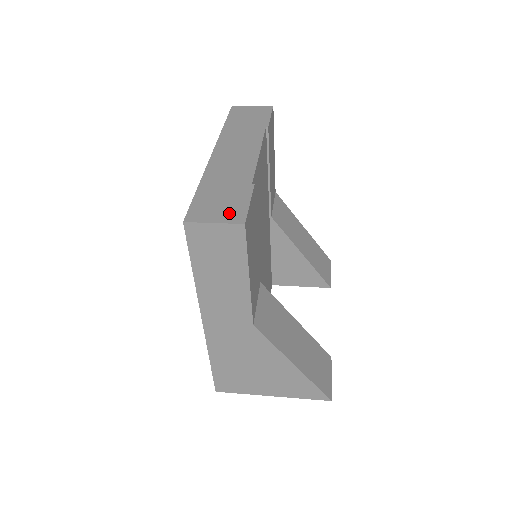
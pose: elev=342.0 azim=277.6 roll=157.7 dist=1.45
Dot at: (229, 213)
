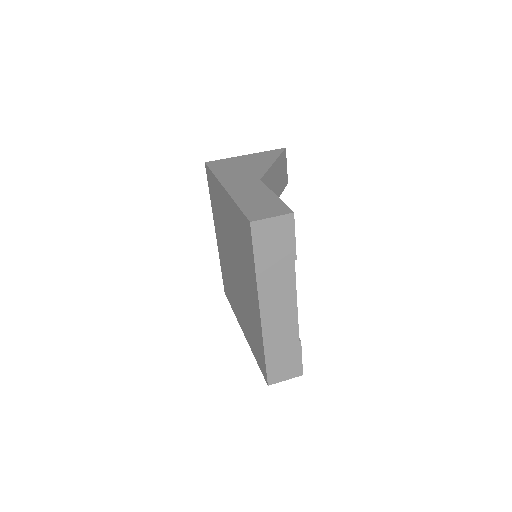
Dot at: (292, 371)
